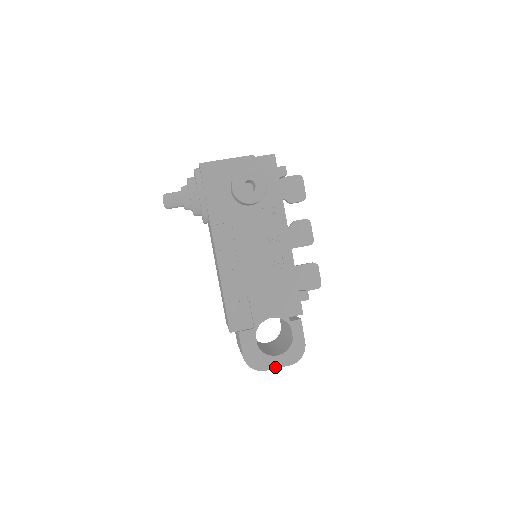
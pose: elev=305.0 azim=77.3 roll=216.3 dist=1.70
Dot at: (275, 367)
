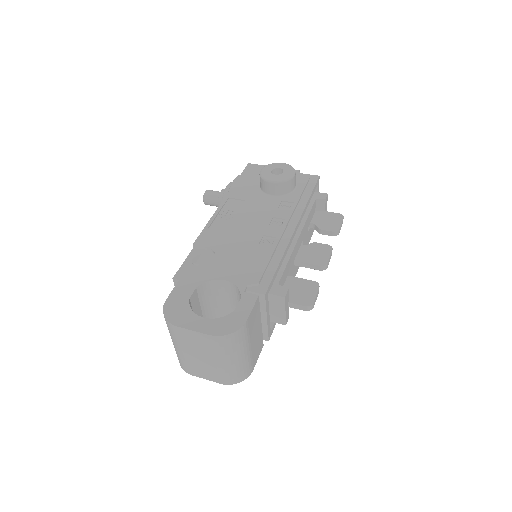
Dot at: (191, 328)
